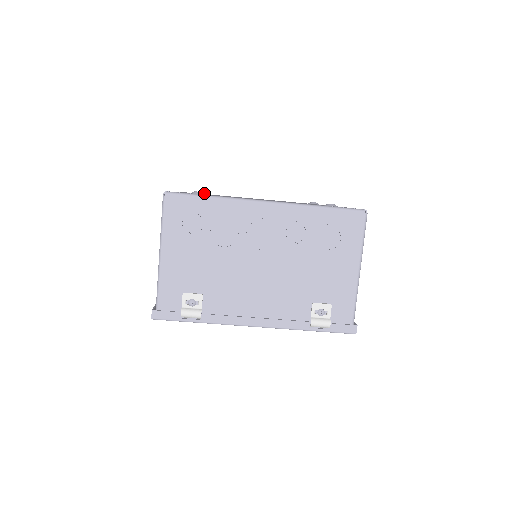
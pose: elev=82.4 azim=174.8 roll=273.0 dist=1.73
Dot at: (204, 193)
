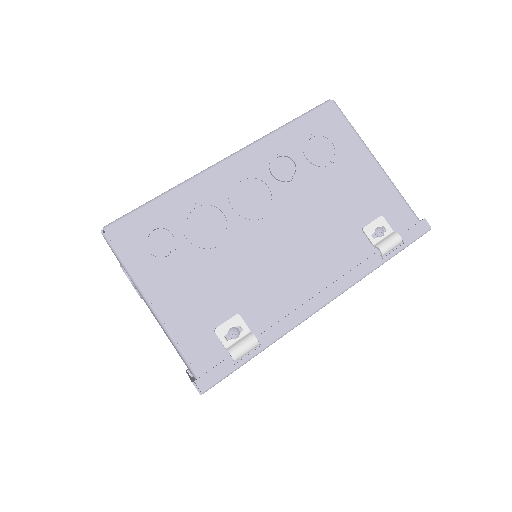
Dot at: occluded
